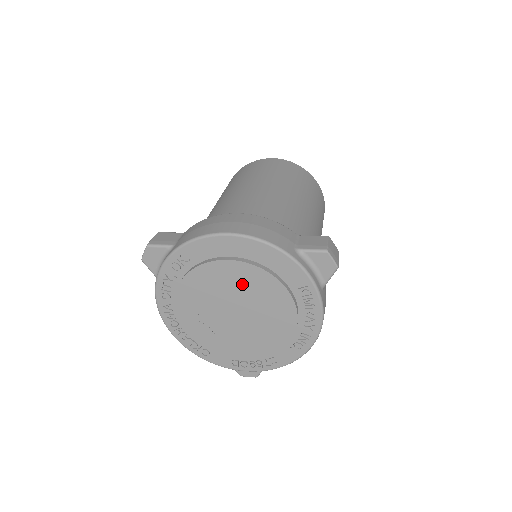
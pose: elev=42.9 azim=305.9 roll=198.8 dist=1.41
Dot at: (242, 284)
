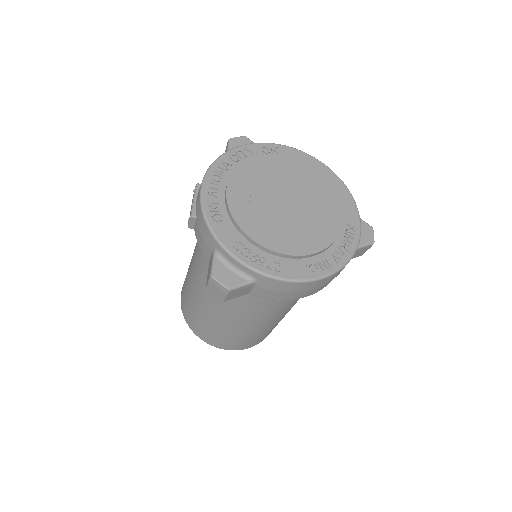
Dot at: (311, 189)
